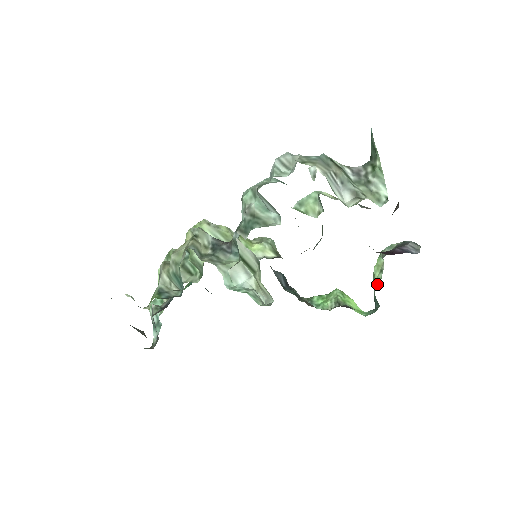
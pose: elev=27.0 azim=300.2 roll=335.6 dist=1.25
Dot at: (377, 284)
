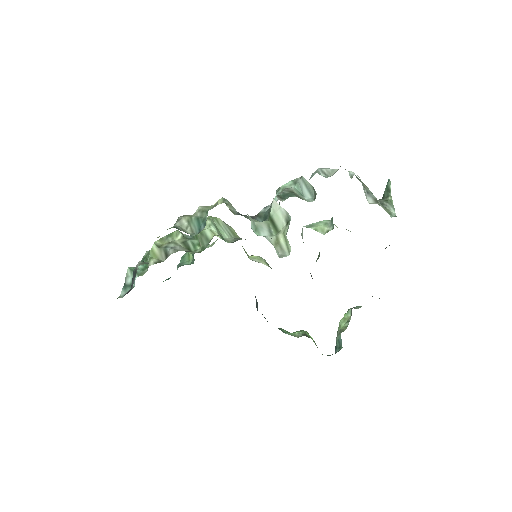
Dot at: (343, 329)
